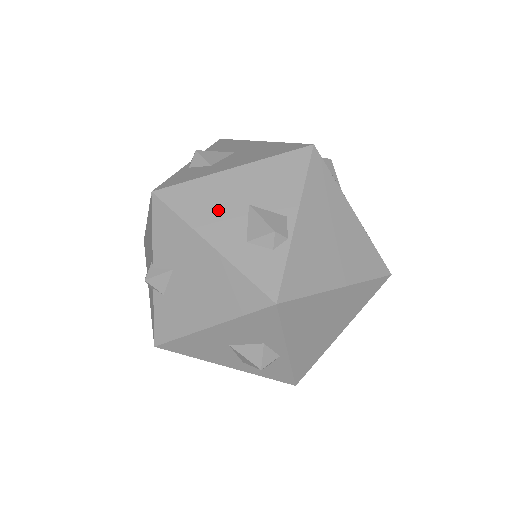
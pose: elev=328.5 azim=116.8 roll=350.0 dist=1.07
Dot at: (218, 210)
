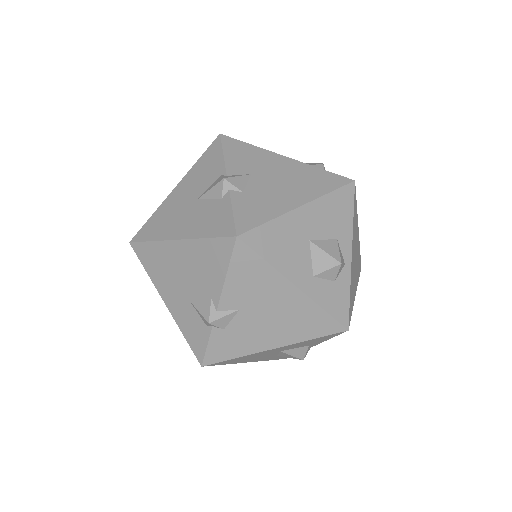
Dot at: occluded
